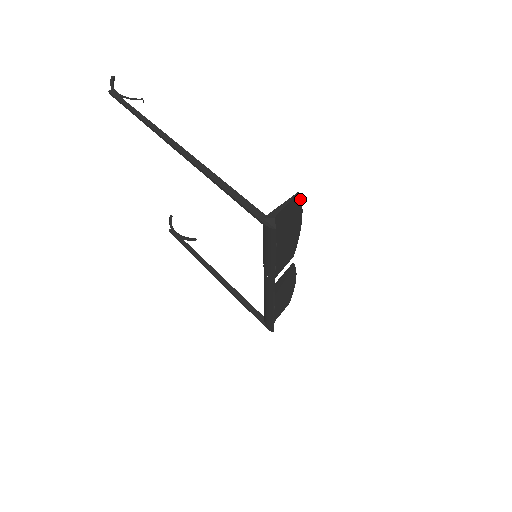
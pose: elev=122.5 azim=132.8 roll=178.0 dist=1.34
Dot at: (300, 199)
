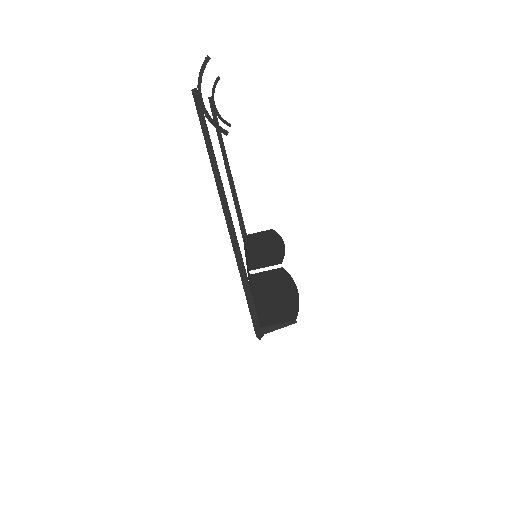
Dot at: occluded
